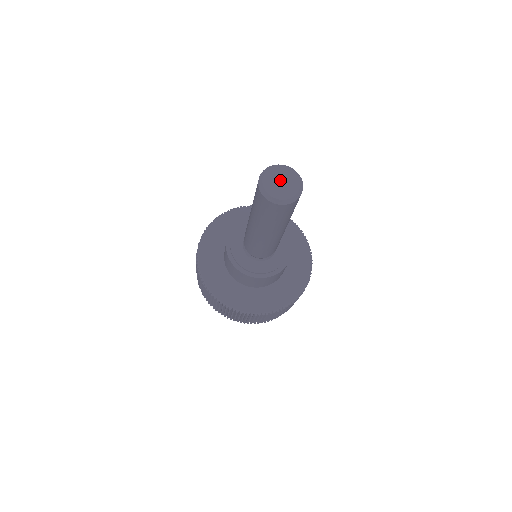
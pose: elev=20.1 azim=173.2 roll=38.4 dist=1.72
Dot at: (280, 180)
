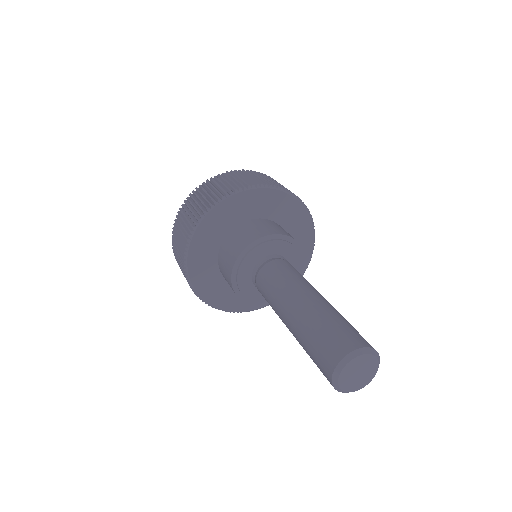
Dot at: (357, 372)
